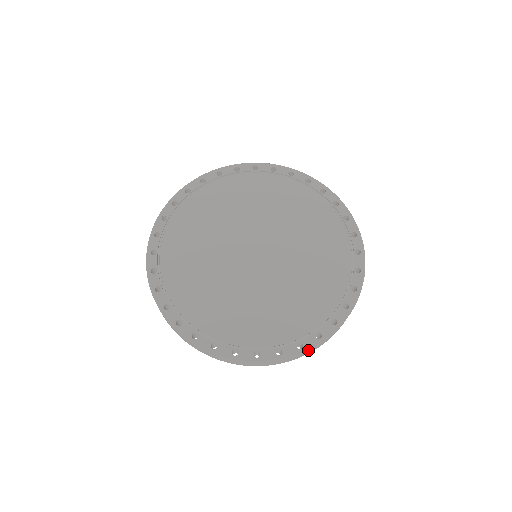
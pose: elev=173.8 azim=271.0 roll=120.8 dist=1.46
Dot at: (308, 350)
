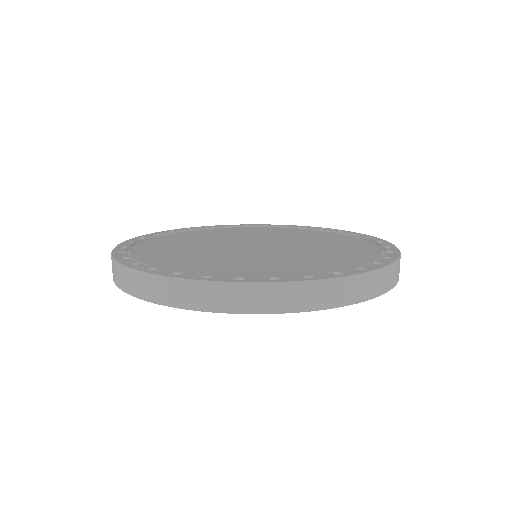
Dot at: (210, 281)
